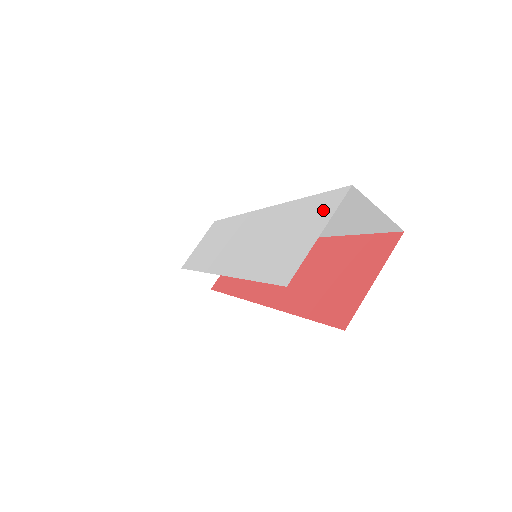
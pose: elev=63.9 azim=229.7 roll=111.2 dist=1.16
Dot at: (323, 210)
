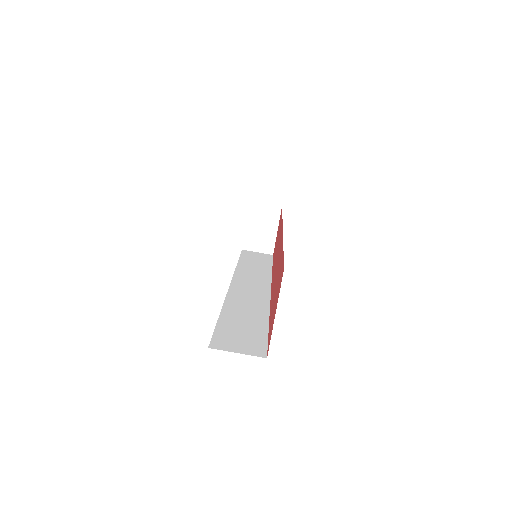
Dot at: occluded
